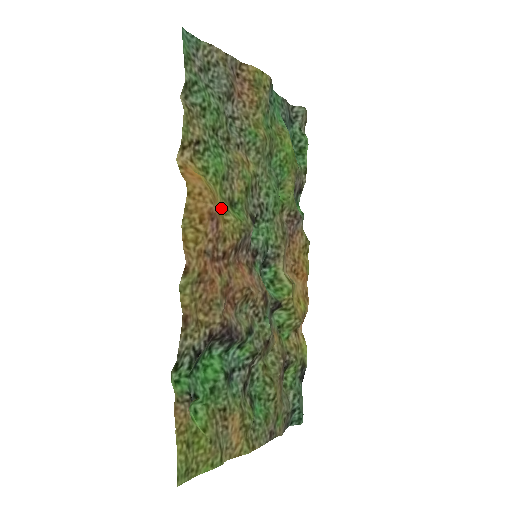
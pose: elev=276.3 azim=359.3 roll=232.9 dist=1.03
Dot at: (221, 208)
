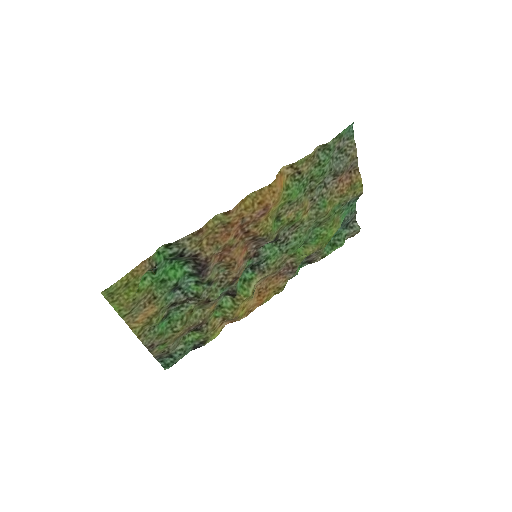
Dot at: (273, 211)
